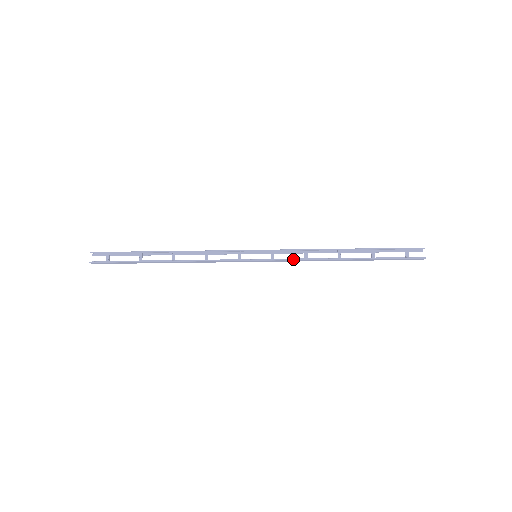
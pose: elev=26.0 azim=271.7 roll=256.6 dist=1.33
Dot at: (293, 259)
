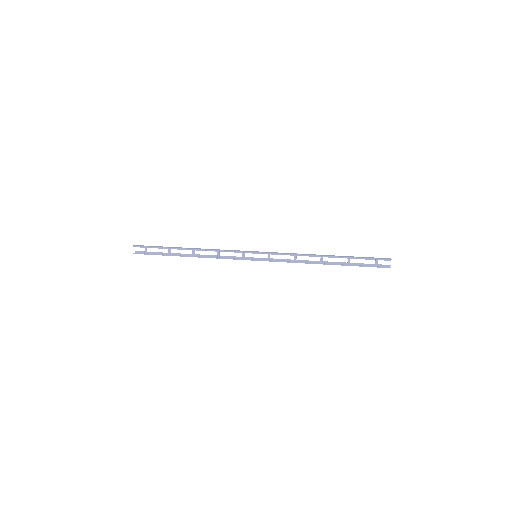
Dot at: occluded
